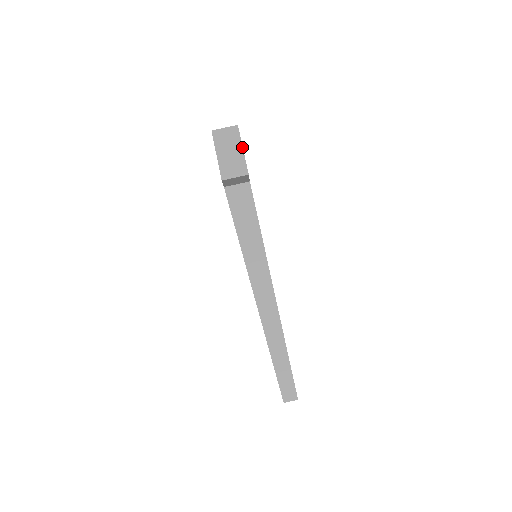
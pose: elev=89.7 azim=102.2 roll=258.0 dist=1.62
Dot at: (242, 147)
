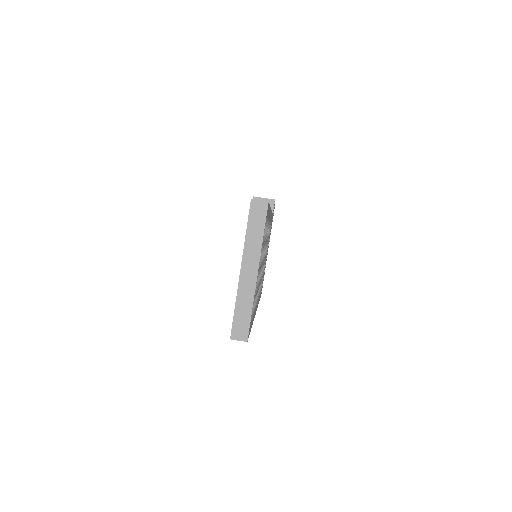
Dot at: (274, 206)
